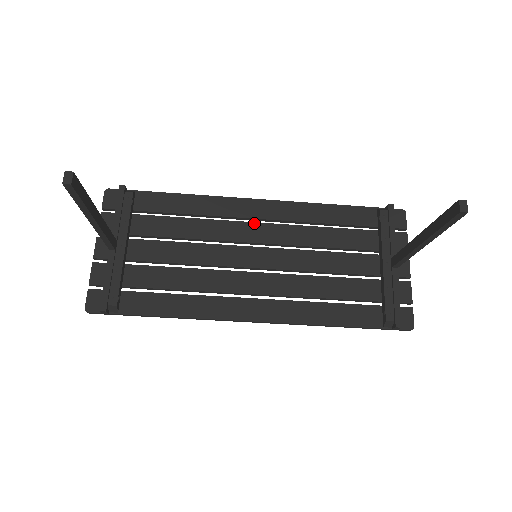
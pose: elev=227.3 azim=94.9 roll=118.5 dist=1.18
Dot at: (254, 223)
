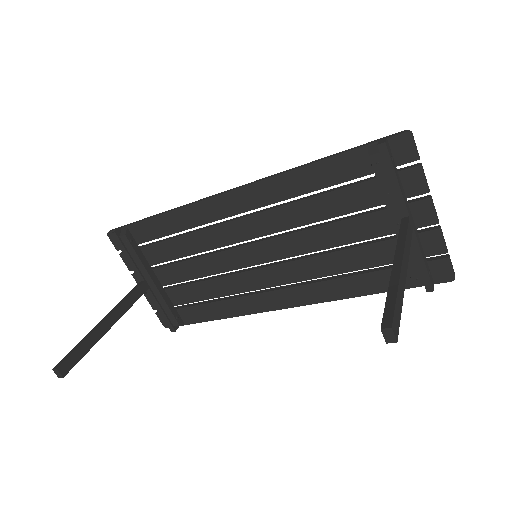
Dot at: (238, 220)
